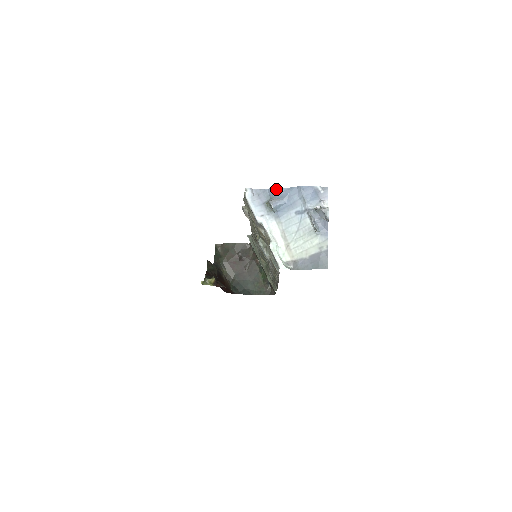
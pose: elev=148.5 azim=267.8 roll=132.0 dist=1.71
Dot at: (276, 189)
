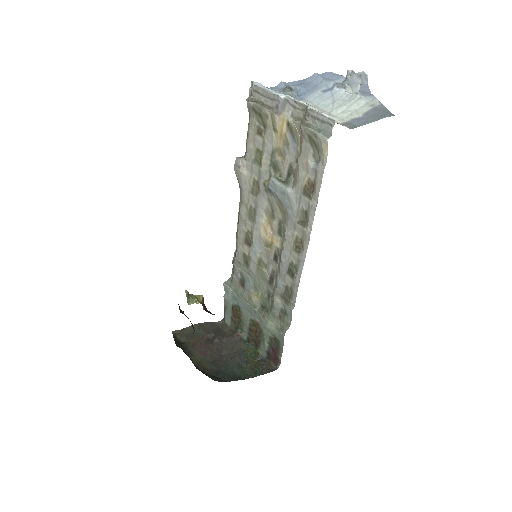
Dot at: (288, 83)
